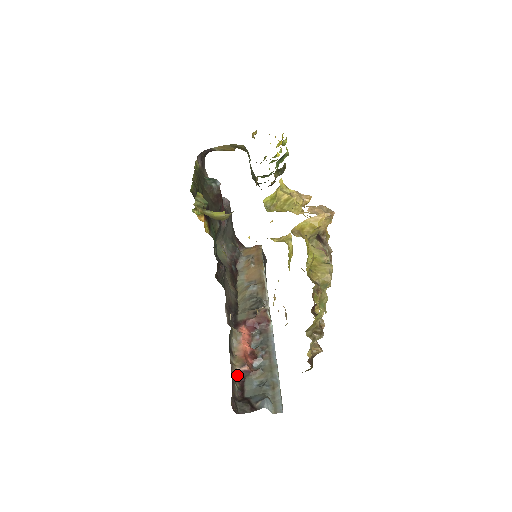
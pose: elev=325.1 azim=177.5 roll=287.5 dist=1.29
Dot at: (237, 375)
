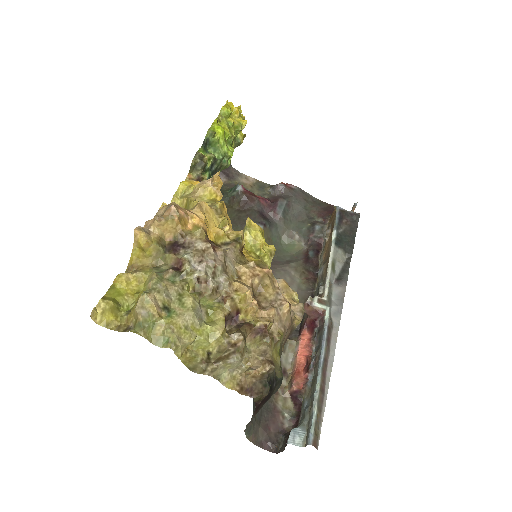
Dot at: (292, 398)
